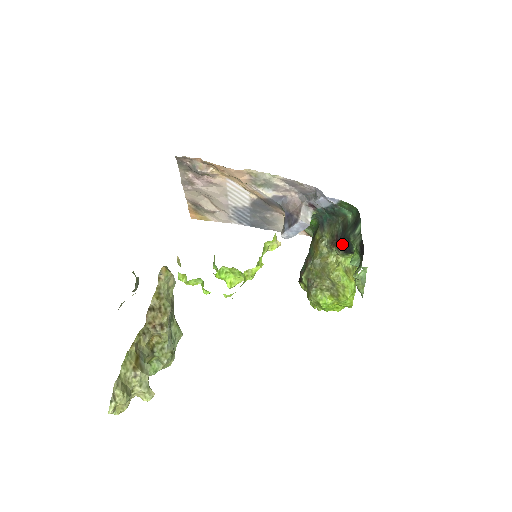
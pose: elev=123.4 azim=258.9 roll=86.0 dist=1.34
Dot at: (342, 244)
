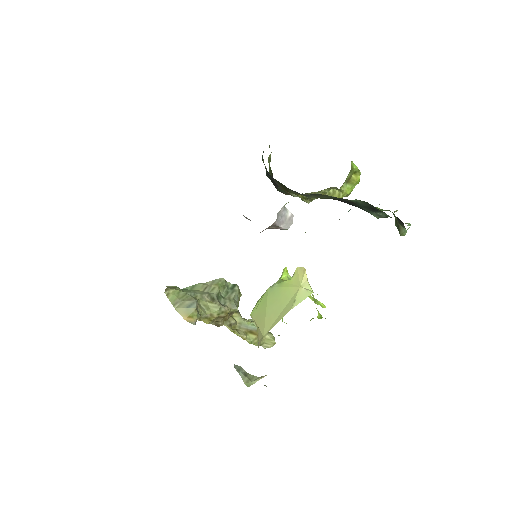
Dot at: occluded
